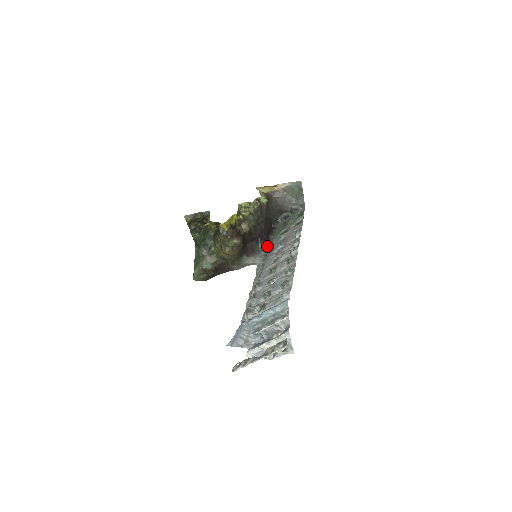
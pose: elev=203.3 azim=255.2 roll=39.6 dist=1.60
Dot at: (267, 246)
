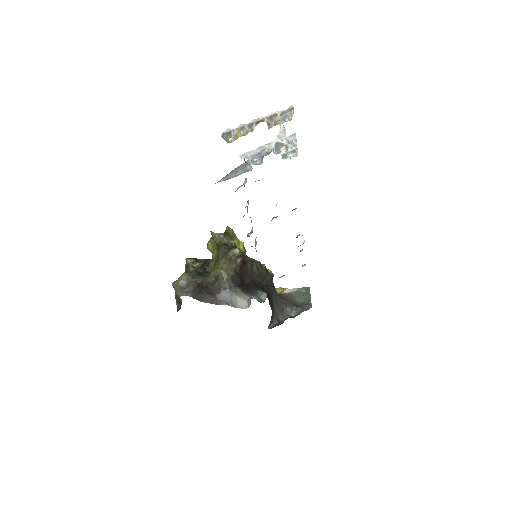
Dot at: (266, 293)
